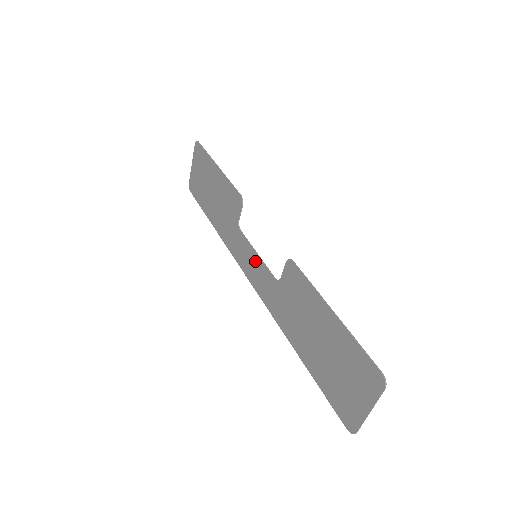
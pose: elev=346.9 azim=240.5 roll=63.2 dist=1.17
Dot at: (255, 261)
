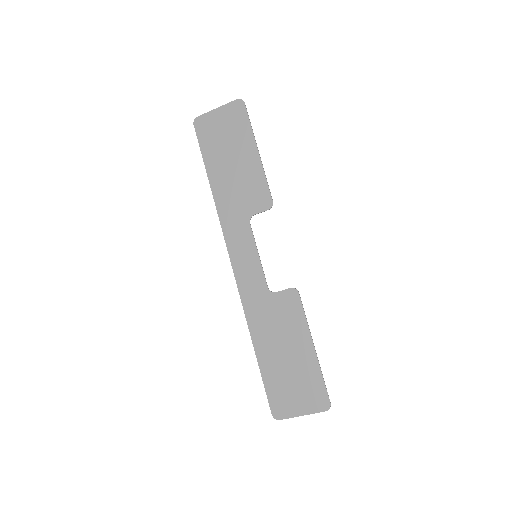
Dot at: (252, 259)
